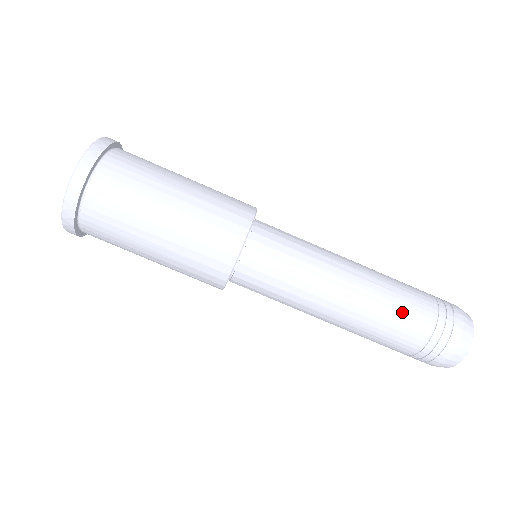
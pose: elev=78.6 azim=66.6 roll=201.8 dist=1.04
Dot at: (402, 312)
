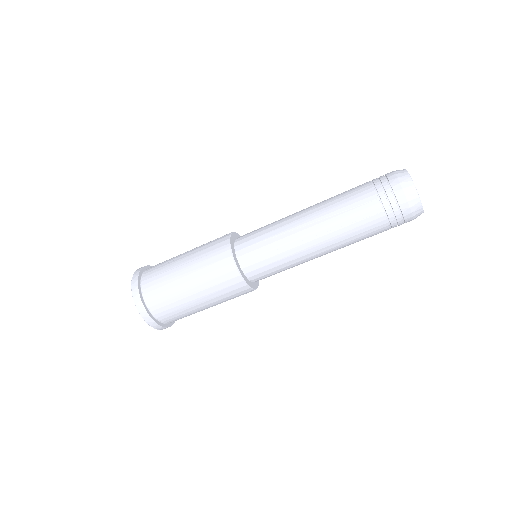
Dot at: (357, 222)
